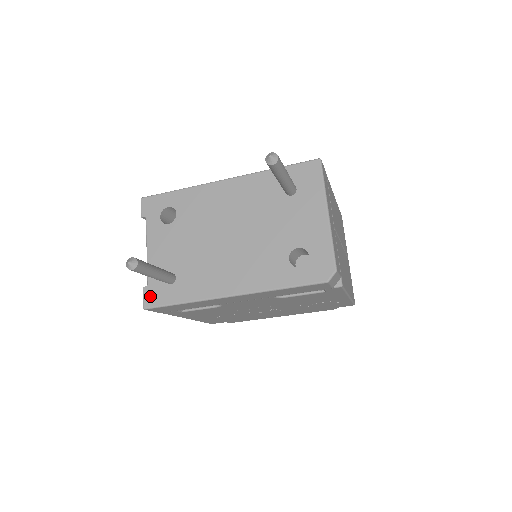
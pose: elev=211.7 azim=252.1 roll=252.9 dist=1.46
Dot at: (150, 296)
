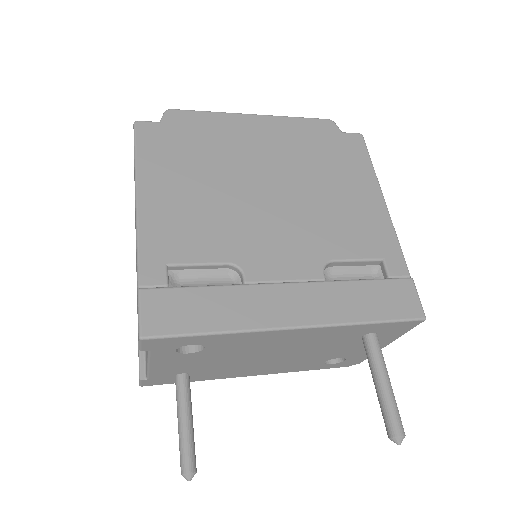
Dot at: (151, 383)
